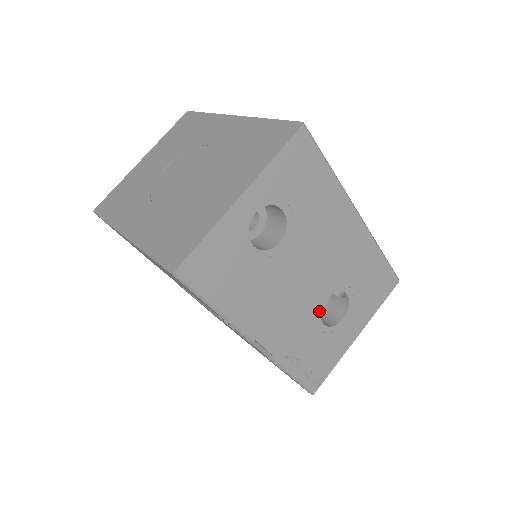
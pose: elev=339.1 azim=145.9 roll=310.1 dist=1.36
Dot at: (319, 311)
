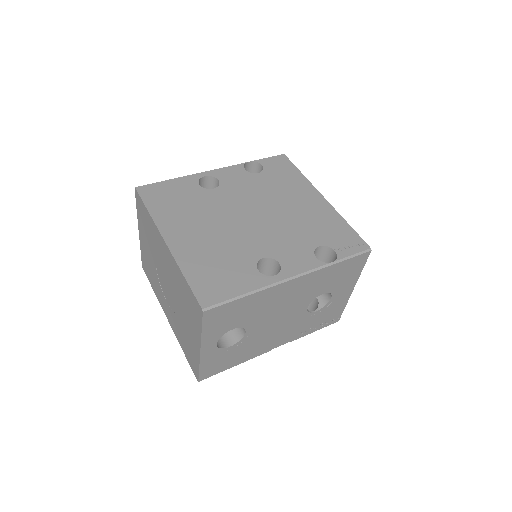
Dot at: (307, 313)
